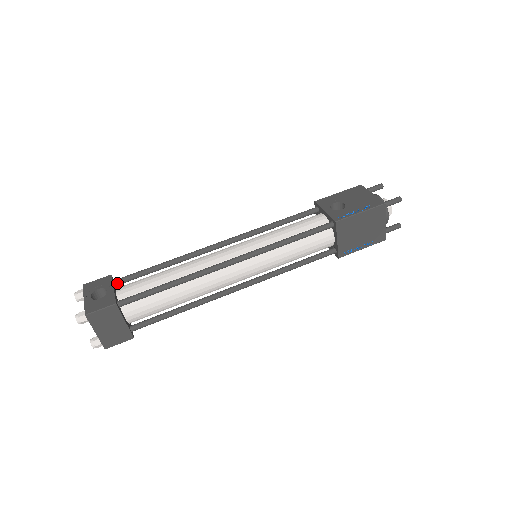
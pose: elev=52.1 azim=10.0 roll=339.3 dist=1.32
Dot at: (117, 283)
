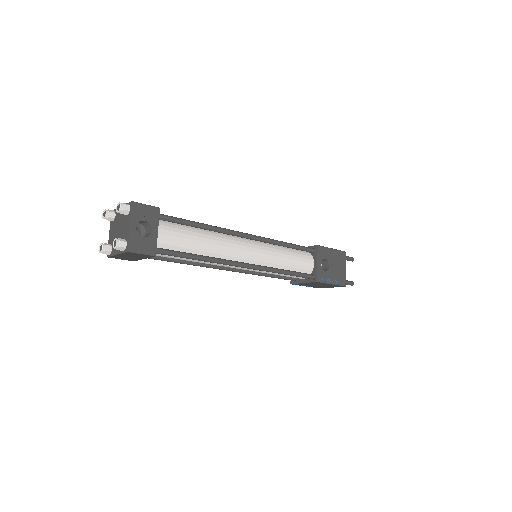
Dot at: (159, 219)
